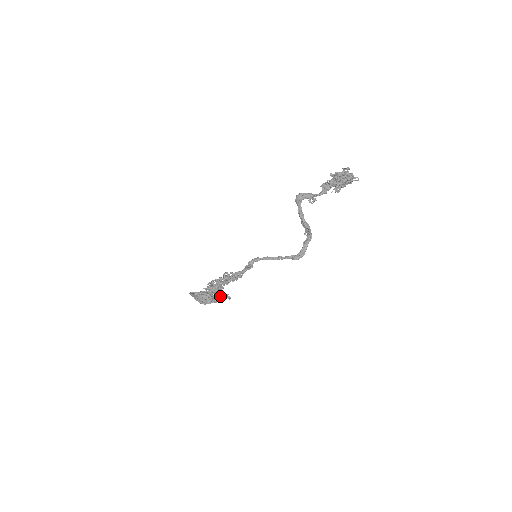
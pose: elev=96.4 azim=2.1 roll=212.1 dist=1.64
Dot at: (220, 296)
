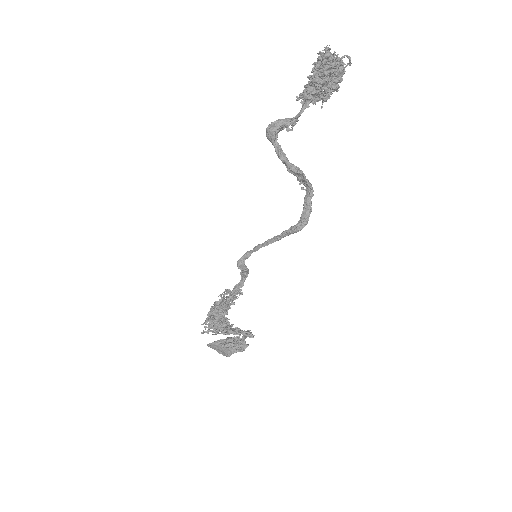
Dot at: (242, 337)
